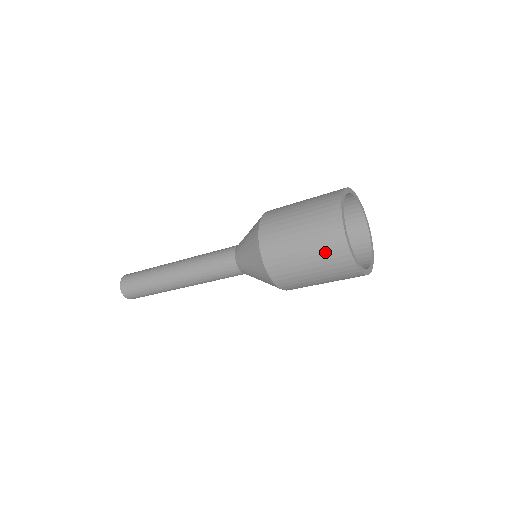
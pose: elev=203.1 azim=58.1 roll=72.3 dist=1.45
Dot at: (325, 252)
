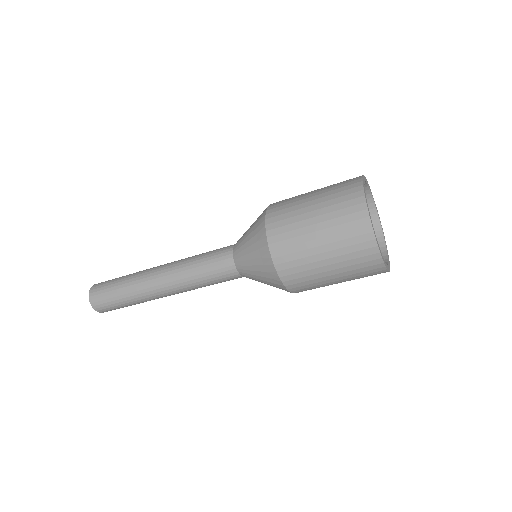
Dot at: (336, 197)
